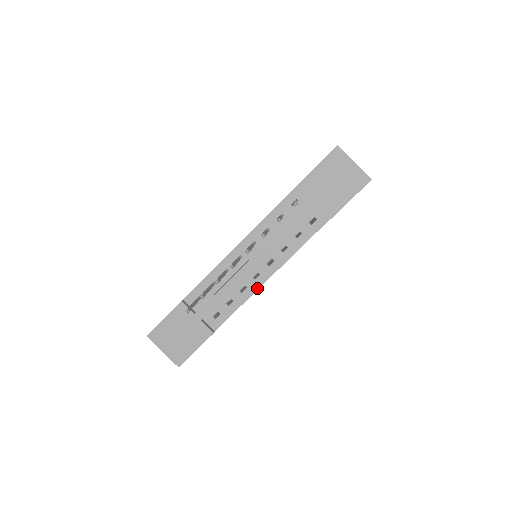
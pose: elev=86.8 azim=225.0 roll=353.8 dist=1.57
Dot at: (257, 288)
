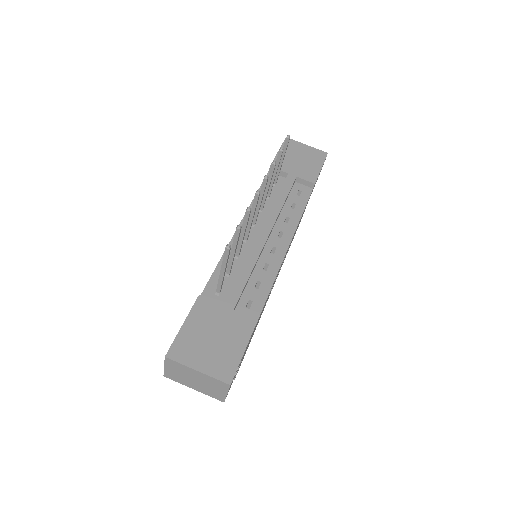
Dot at: (280, 262)
